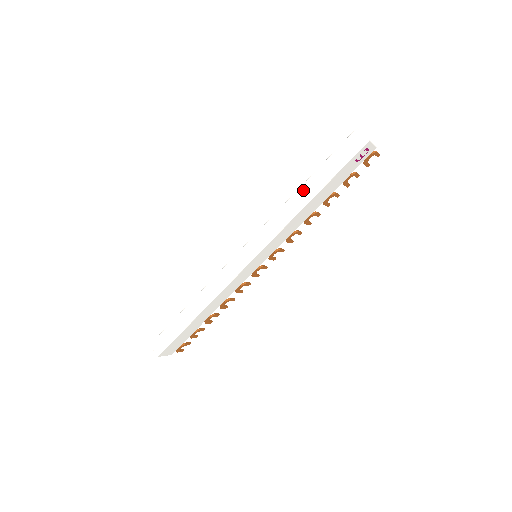
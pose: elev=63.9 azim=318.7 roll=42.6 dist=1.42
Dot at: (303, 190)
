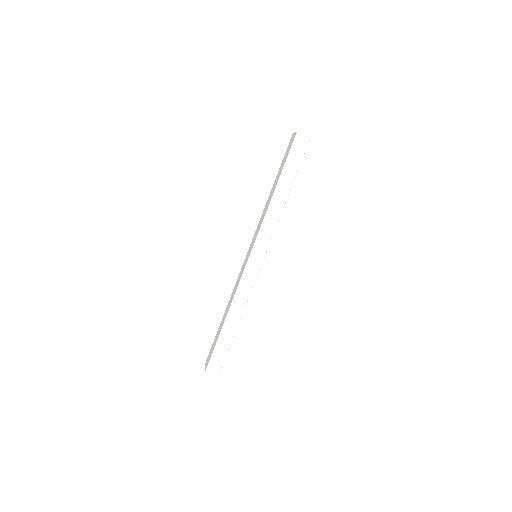
Dot at: (278, 192)
